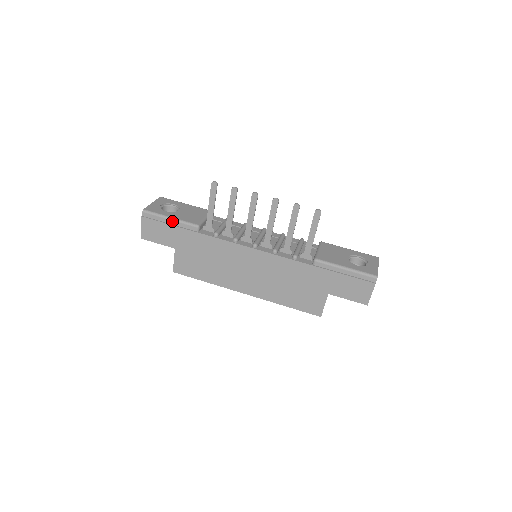
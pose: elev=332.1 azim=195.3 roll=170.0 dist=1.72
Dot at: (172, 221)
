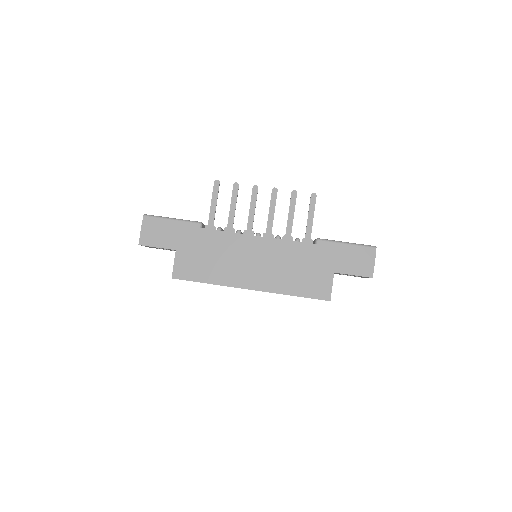
Dot at: (174, 221)
